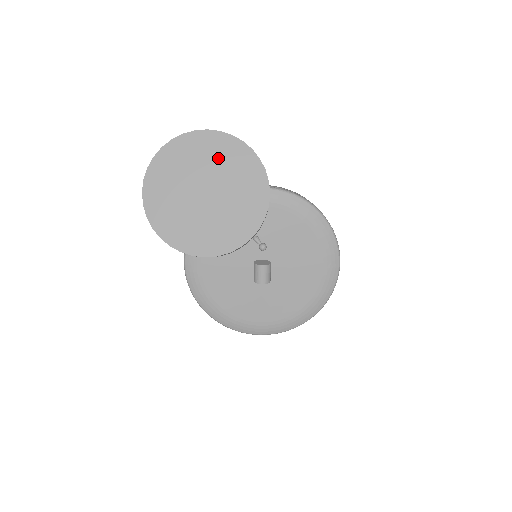
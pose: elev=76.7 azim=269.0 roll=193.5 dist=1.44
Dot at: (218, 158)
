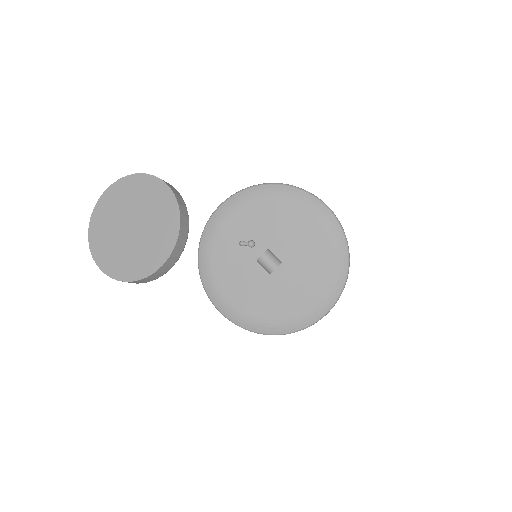
Dot at: (122, 200)
